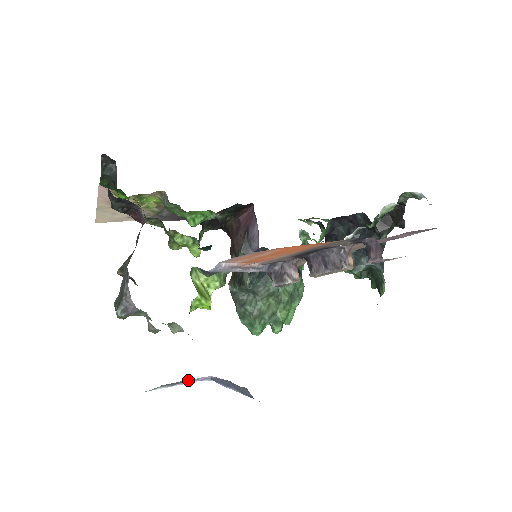
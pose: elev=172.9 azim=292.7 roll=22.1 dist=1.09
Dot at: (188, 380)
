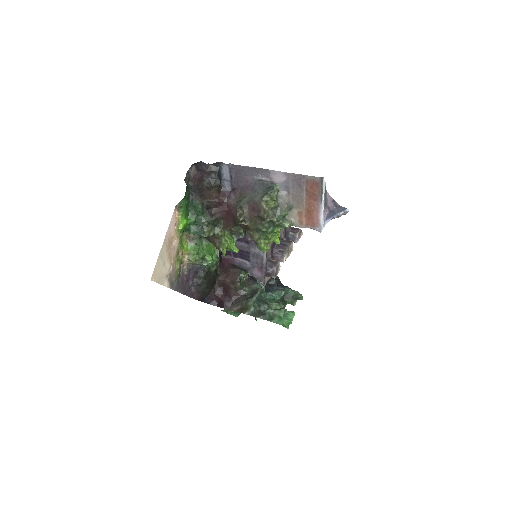
Dot at: (326, 196)
